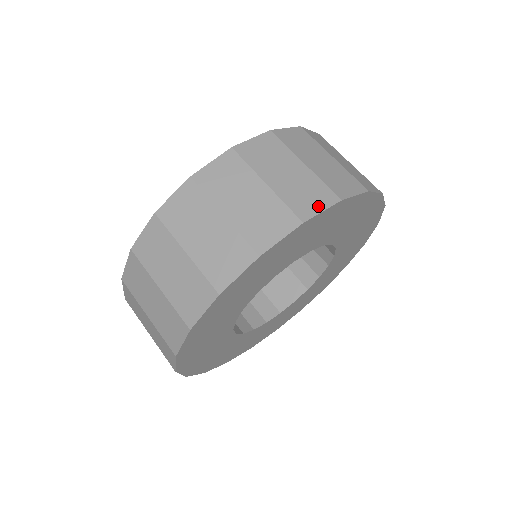
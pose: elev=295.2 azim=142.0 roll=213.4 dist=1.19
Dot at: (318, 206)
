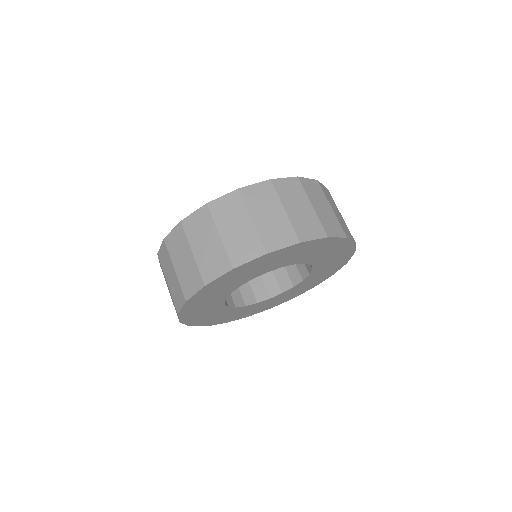
Dot at: (313, 235)
